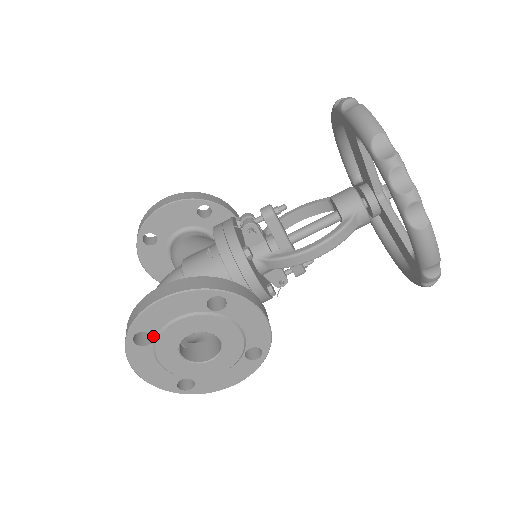
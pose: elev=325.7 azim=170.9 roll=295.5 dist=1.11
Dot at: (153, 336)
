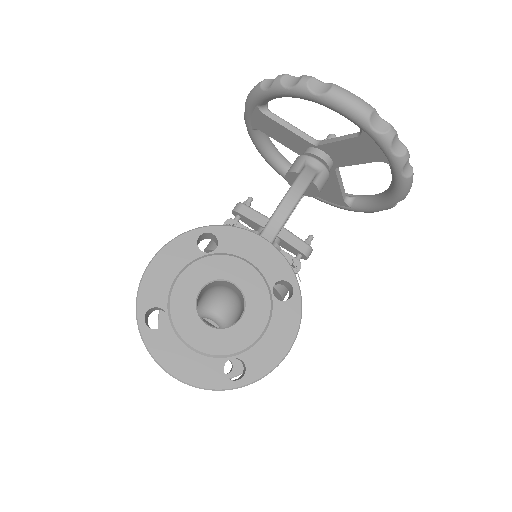
Dot at: (164, 310)
